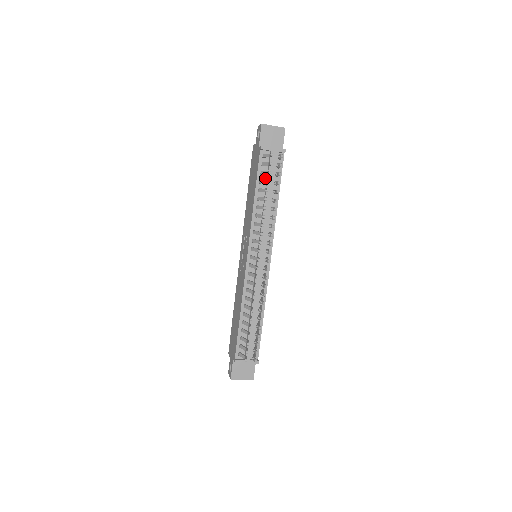
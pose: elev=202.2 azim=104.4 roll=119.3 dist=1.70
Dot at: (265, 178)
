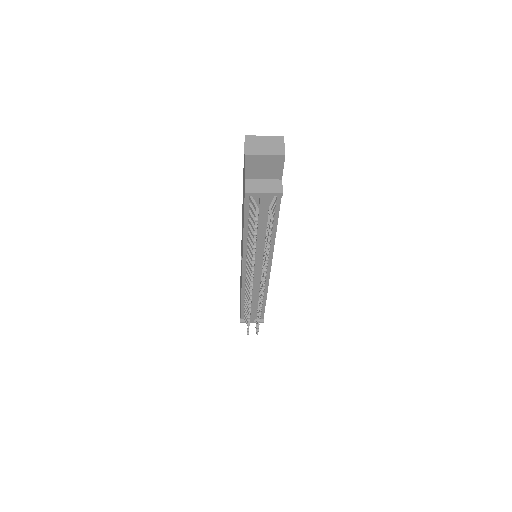
Dot at: occluded
